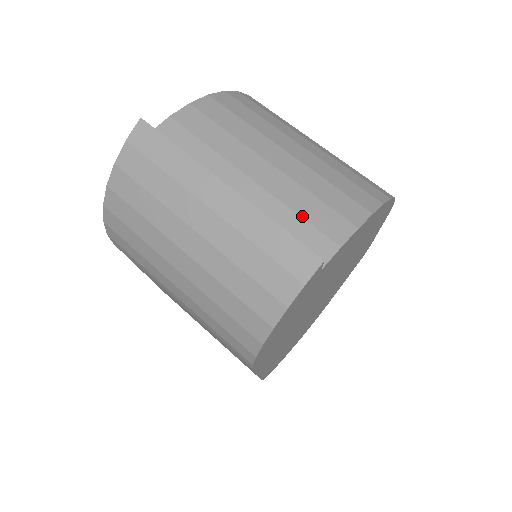
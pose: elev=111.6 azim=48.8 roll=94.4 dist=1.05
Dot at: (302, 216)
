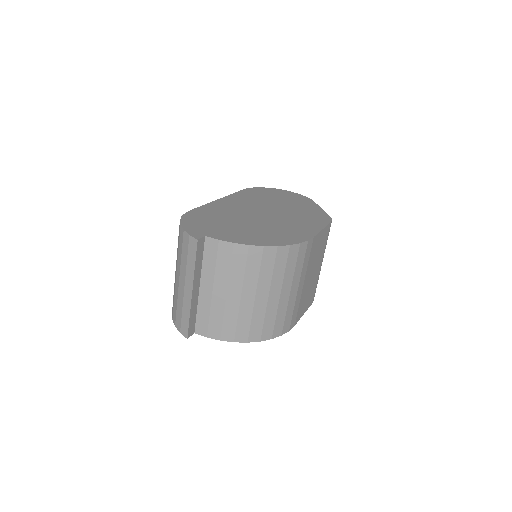
Dot at: (210, 319)
